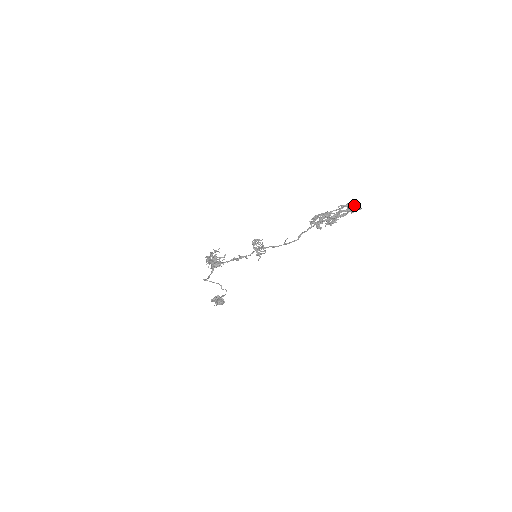
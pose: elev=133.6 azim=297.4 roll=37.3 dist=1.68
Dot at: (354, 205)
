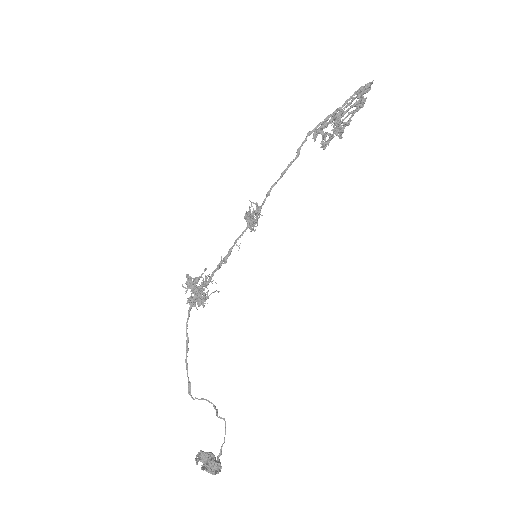
Dot at: (364, 87)
